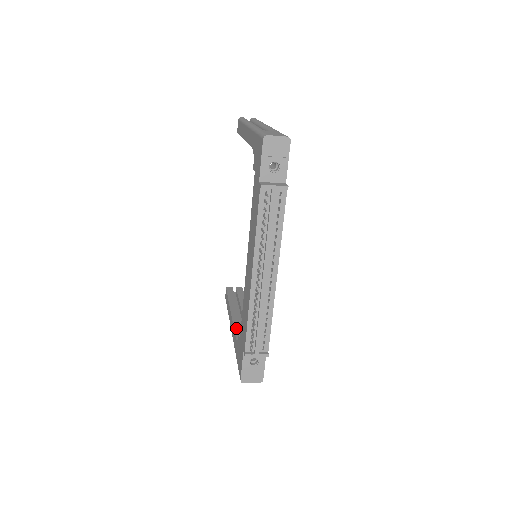
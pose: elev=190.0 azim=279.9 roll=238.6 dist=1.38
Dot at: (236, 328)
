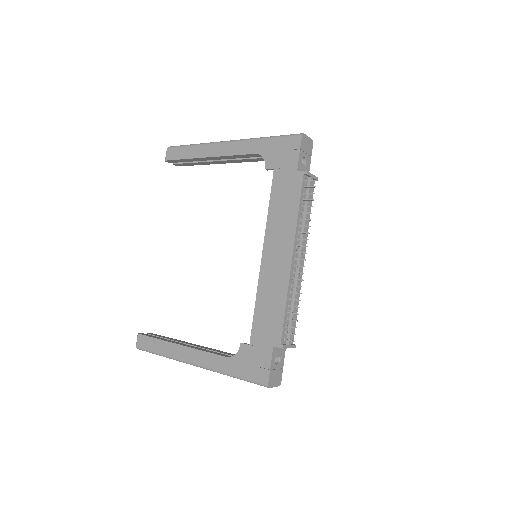
Dot at: (210, 352)
